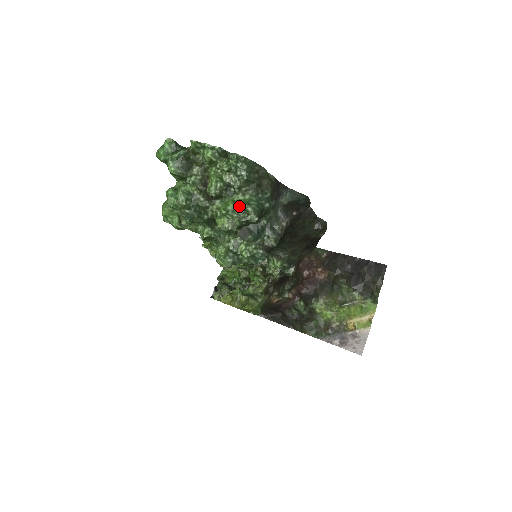
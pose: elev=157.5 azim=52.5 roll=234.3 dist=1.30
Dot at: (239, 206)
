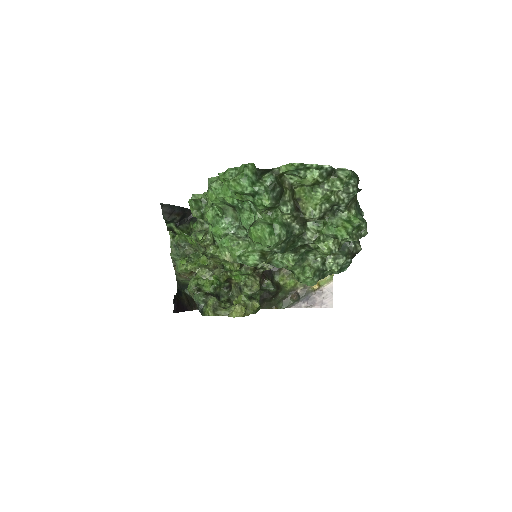
Dot at: (356, 225)
